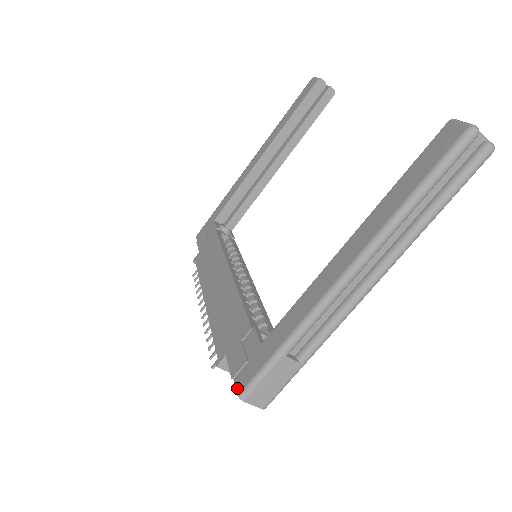
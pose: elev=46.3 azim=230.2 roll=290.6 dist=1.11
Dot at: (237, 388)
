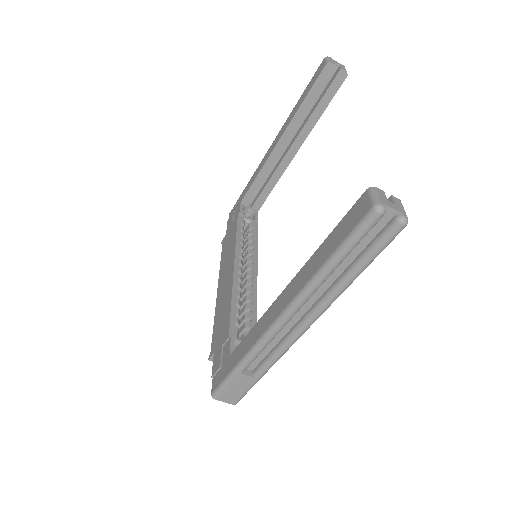
Dot at: (212, 388)
